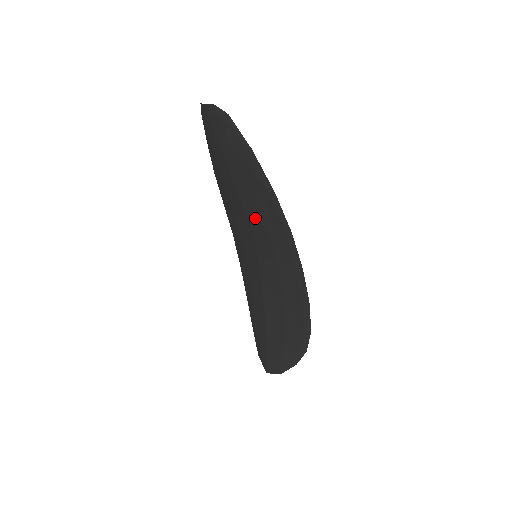
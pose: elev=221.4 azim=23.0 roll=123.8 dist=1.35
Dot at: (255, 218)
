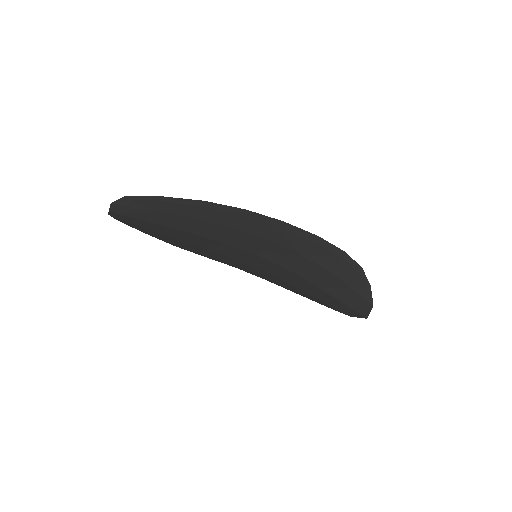
Dot at: (221, 234)
